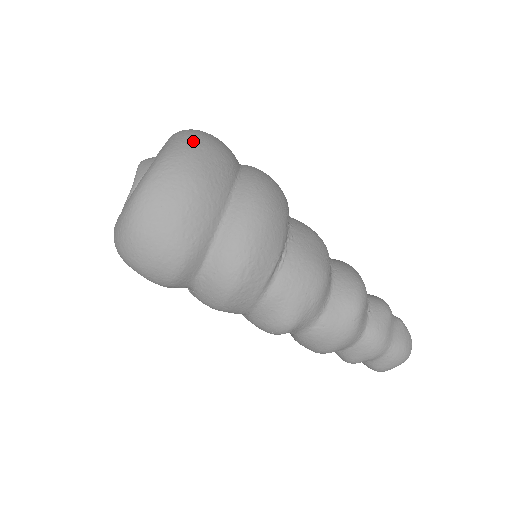
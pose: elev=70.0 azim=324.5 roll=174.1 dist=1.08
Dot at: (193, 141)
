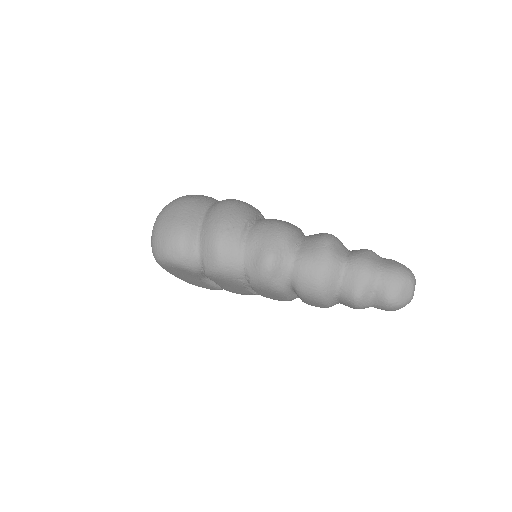
Dot at: occluded
